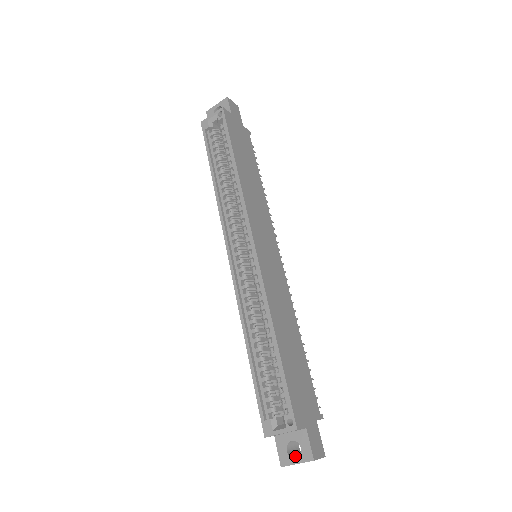
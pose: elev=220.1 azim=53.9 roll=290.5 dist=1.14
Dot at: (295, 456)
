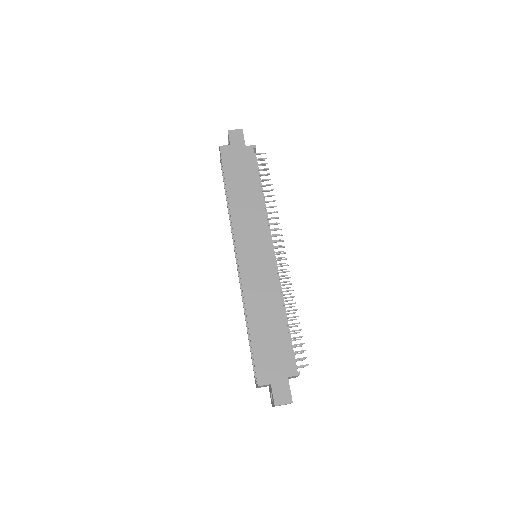
Dot at: occluded
